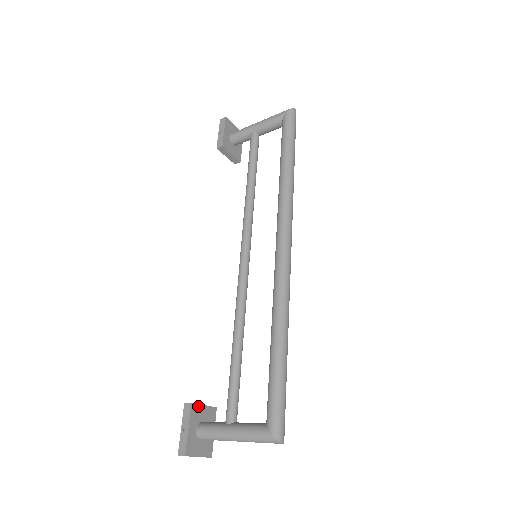
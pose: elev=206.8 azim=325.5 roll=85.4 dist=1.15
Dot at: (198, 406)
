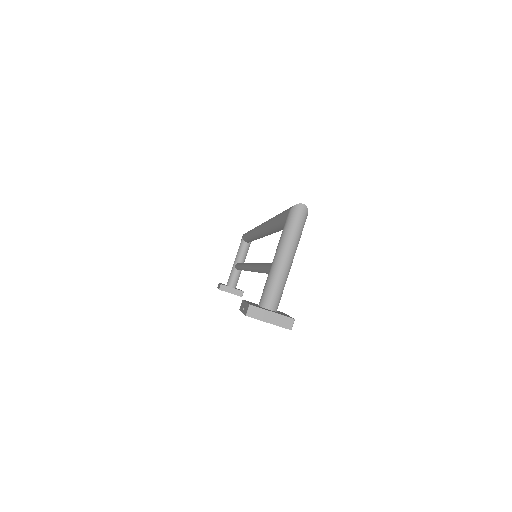
Dot at: occluded
